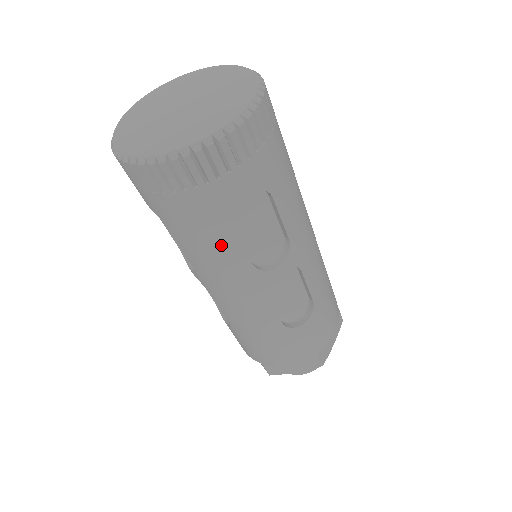
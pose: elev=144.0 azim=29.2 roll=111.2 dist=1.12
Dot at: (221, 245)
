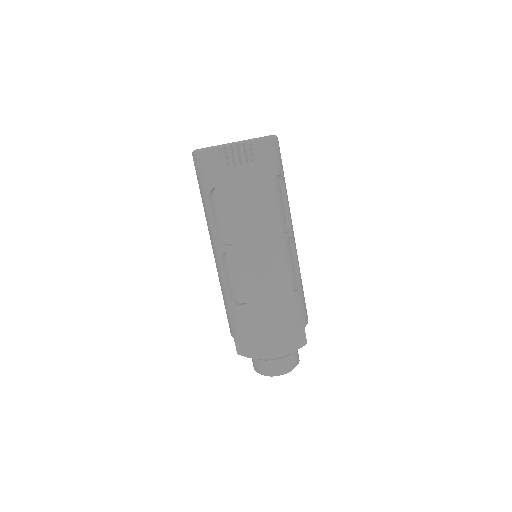
Dot at: (265, 205)
